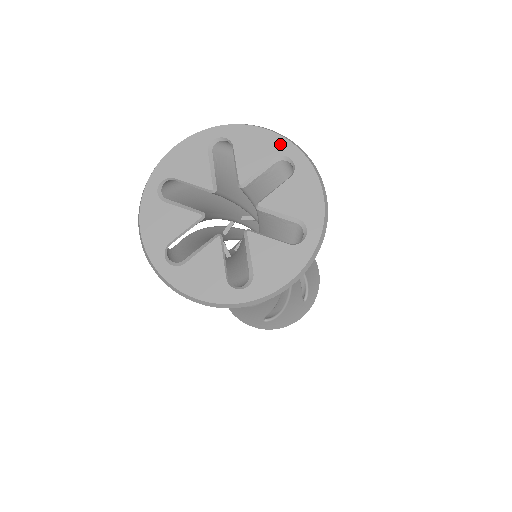
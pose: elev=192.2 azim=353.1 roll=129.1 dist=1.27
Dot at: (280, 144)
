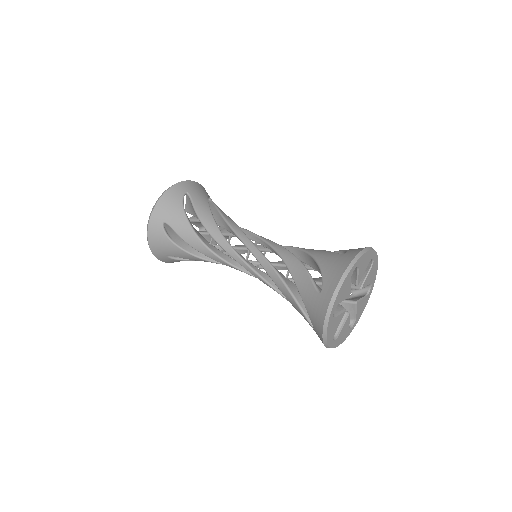
Dot at: (372, 255)
